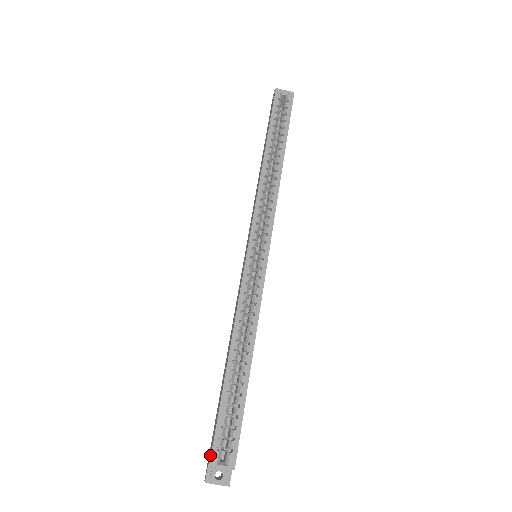
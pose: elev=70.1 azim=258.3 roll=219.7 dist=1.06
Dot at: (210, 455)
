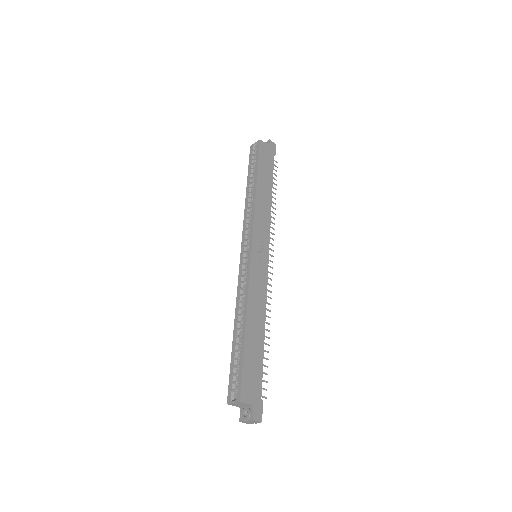
Dot at: occluded
